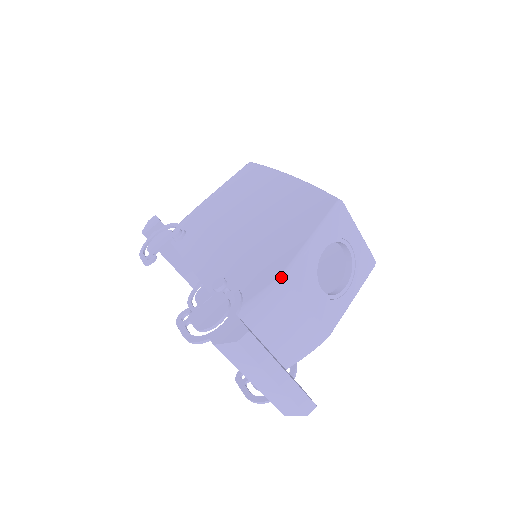
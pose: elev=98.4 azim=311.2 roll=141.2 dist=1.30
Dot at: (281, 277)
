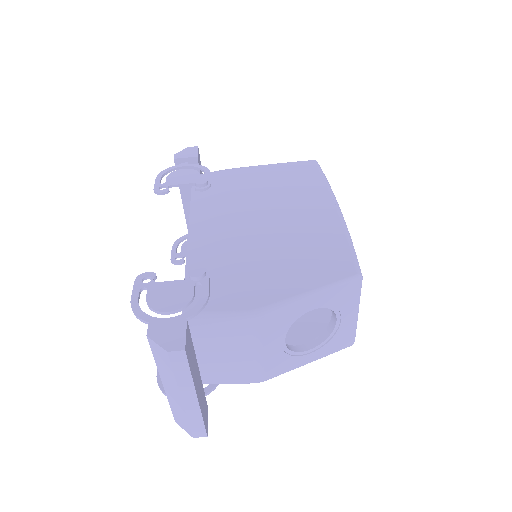
Dot at: (253, 312)
